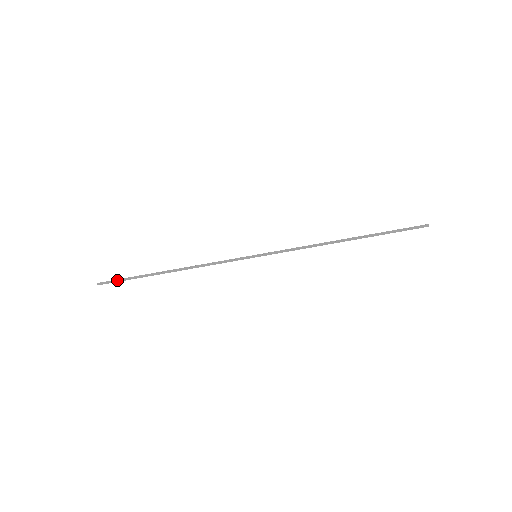
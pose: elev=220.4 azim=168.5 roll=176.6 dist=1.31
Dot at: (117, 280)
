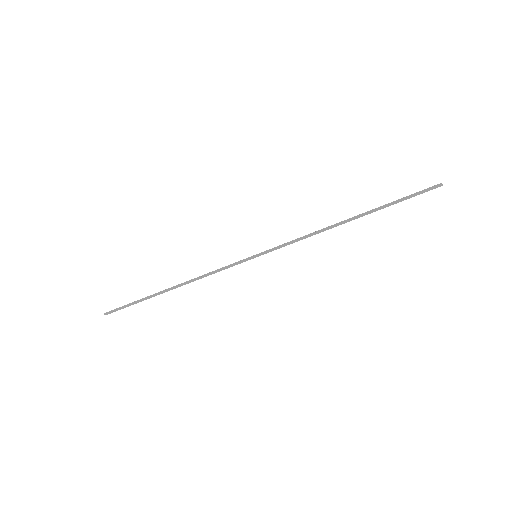
Dot at: (122, 307)
